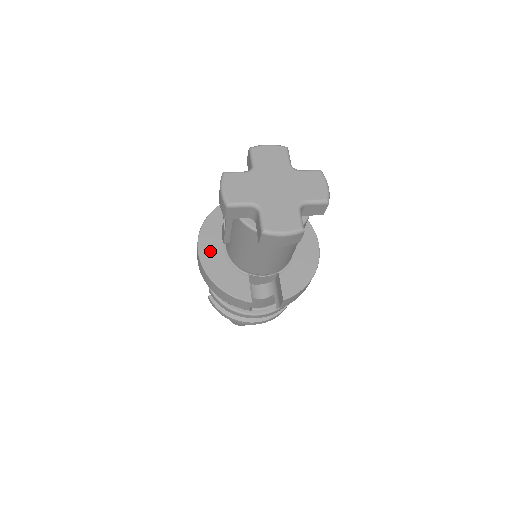
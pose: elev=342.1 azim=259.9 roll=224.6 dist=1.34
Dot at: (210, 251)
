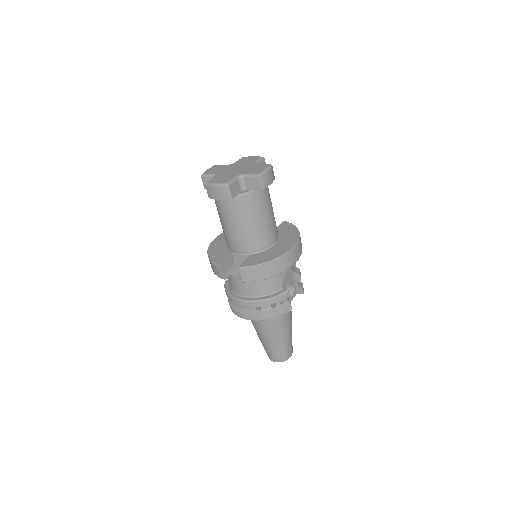
Dot at: (221, 239)
